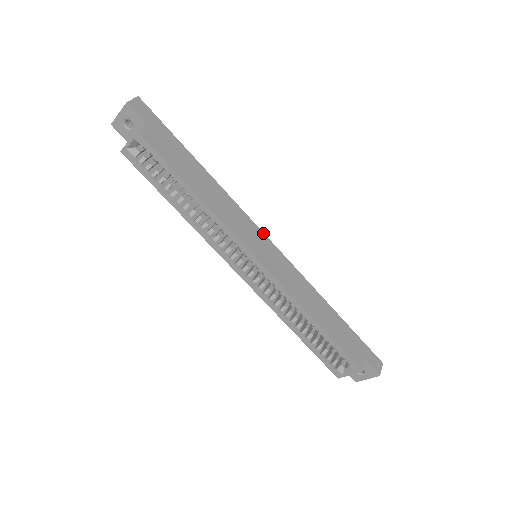
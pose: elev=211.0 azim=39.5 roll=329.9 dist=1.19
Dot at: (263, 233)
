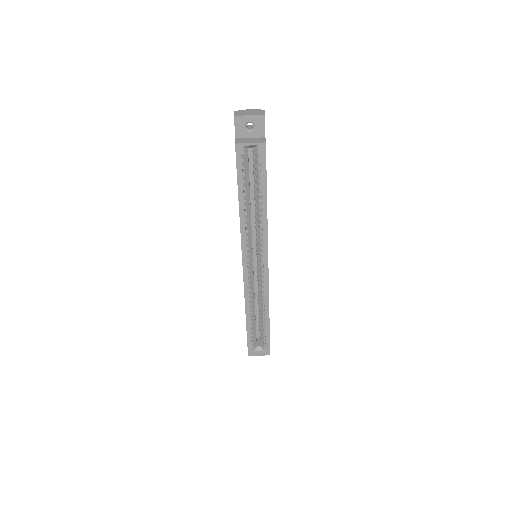
Dot at: occluded
